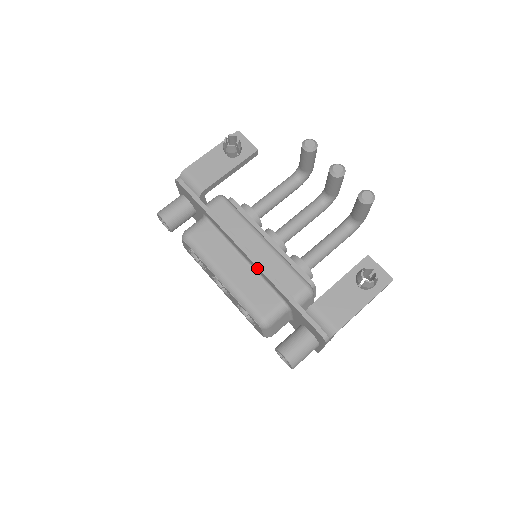
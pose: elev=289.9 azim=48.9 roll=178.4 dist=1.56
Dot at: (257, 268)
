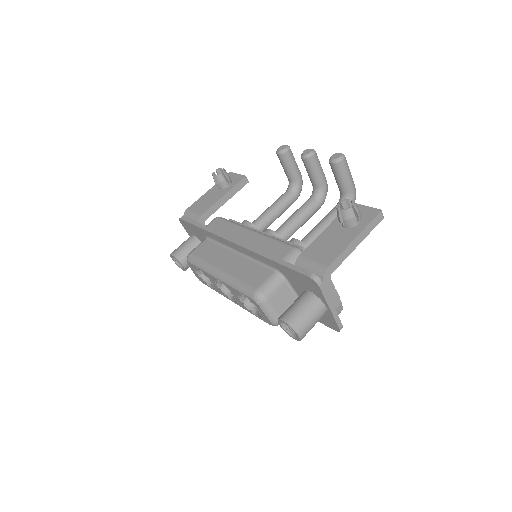
Dot at: (246, 250)
